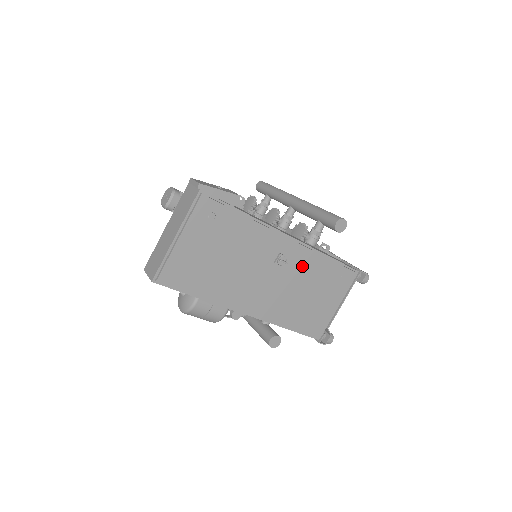
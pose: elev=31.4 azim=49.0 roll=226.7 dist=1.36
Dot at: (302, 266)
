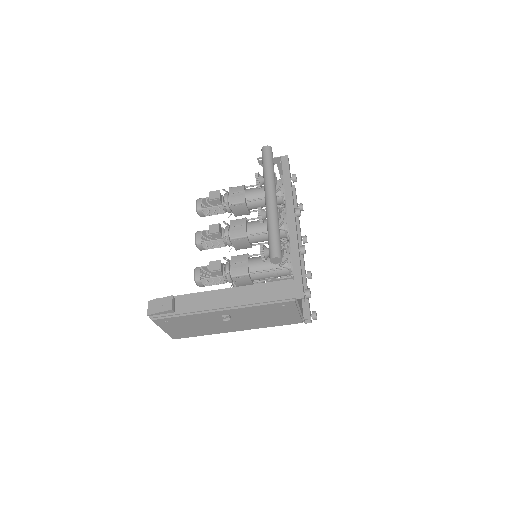
Dot at: (245, 313)
